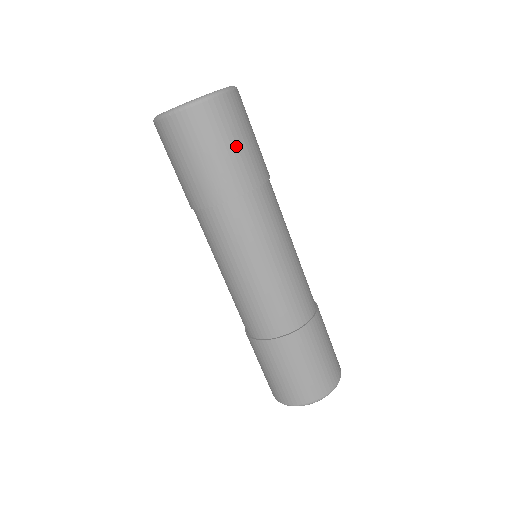
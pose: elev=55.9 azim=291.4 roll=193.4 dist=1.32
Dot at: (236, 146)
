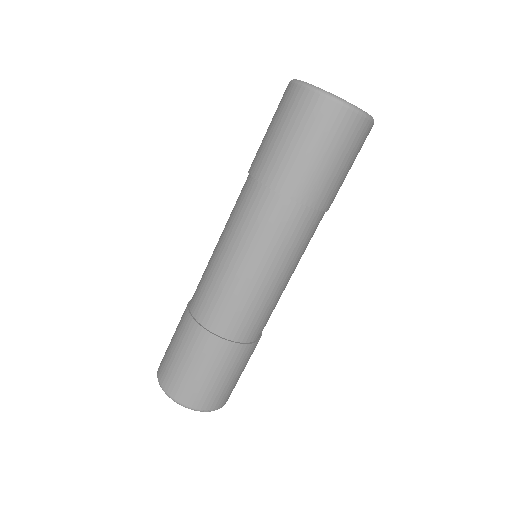
Dot at: (345, 169)
